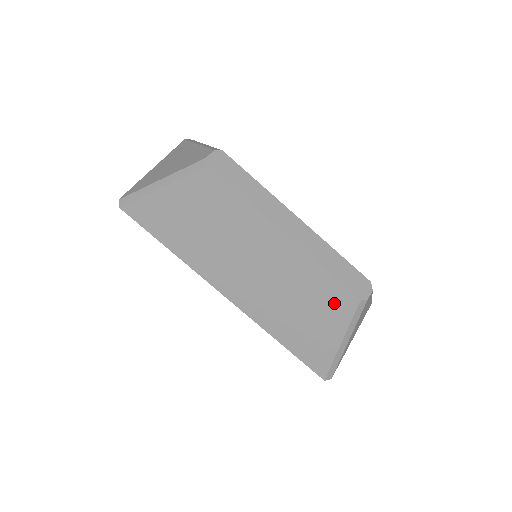
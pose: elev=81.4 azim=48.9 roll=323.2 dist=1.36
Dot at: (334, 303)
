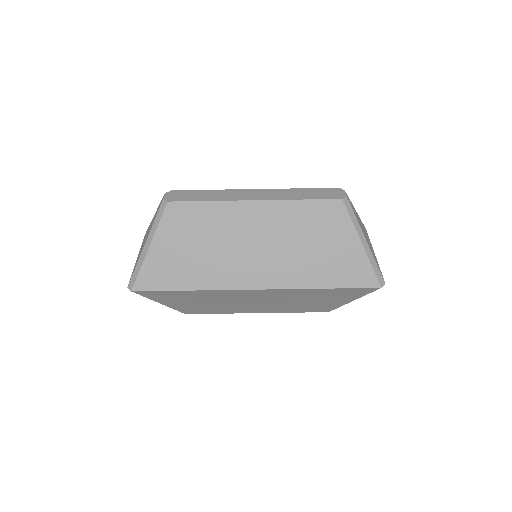
Dot at: (329, 218)
